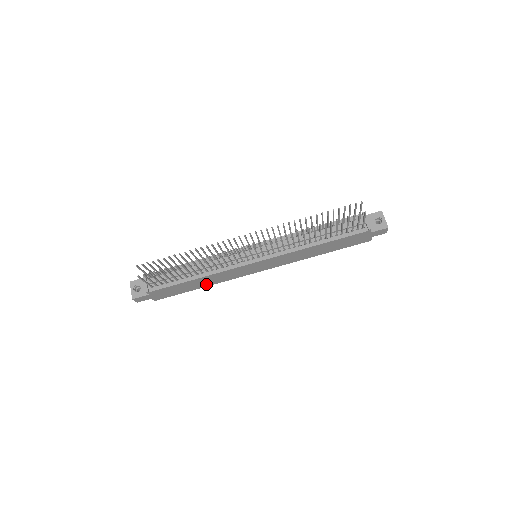
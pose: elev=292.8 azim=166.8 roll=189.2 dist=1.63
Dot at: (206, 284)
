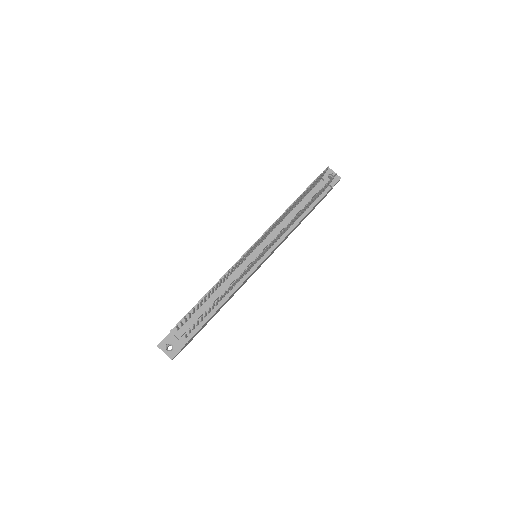
Dot at: (223, 305)
